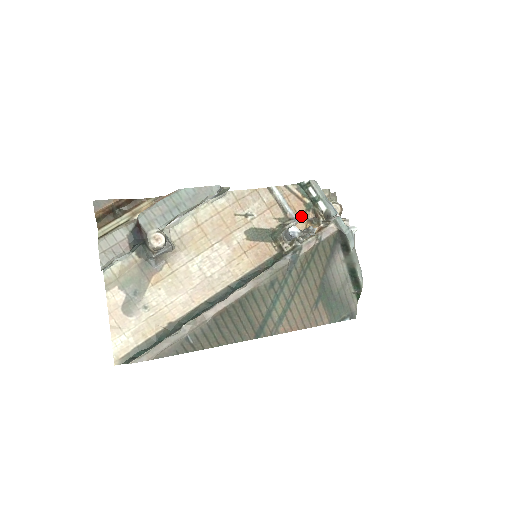
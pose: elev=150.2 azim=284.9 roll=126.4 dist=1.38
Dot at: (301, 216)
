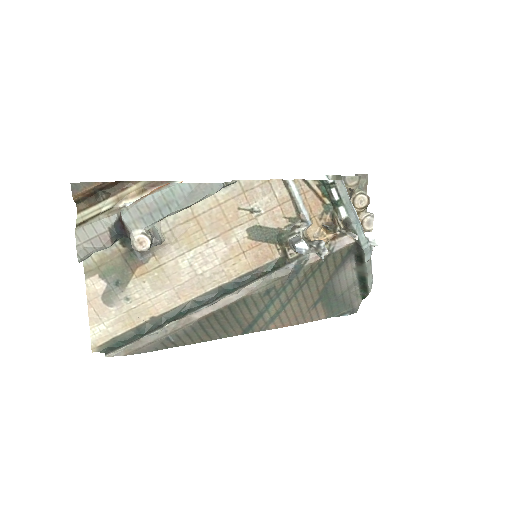
Dot at: (316, 218)
